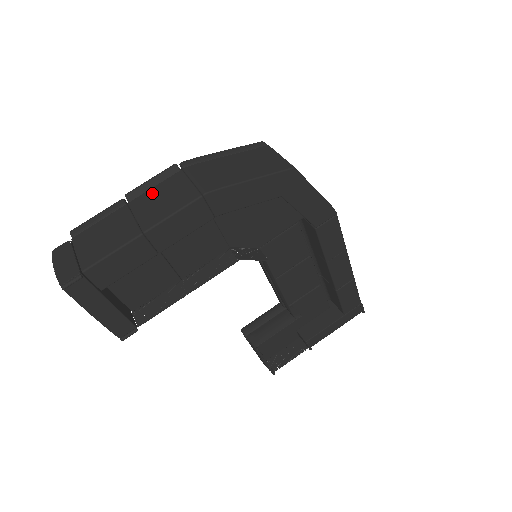
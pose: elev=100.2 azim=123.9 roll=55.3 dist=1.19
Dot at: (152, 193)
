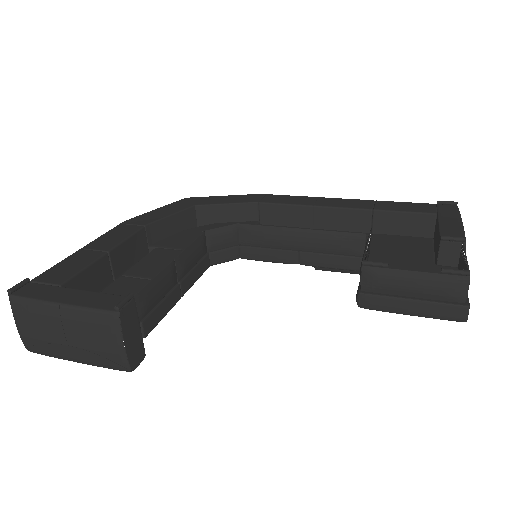
Dot at: occluded
